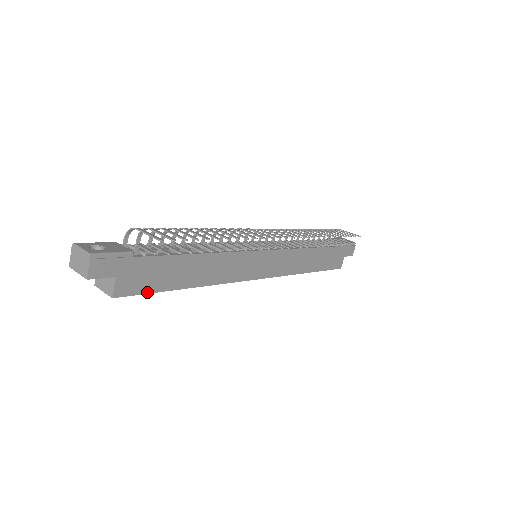
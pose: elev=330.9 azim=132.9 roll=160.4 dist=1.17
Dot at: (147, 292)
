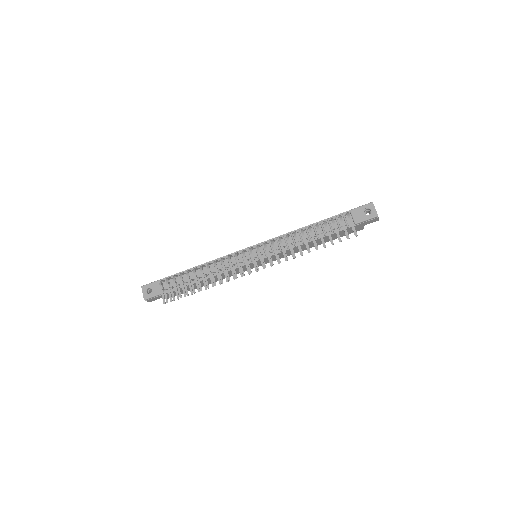
Dot at: occluded
